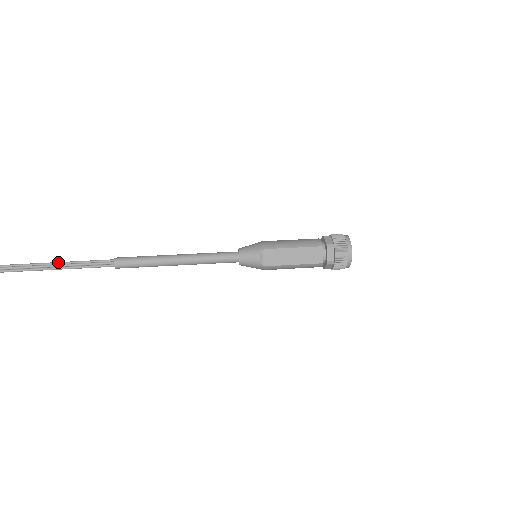
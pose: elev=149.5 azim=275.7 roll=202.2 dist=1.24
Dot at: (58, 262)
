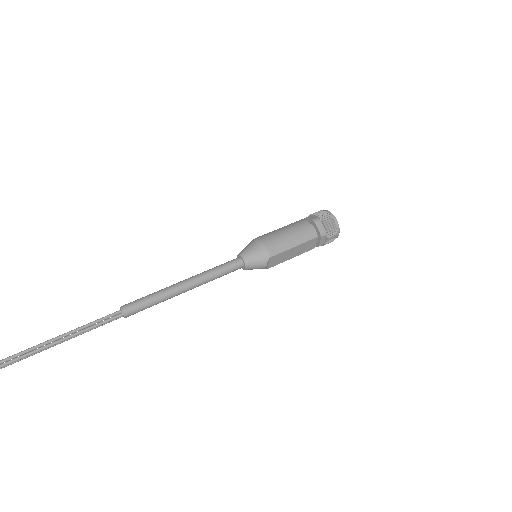
Dot at: (58, 337)
